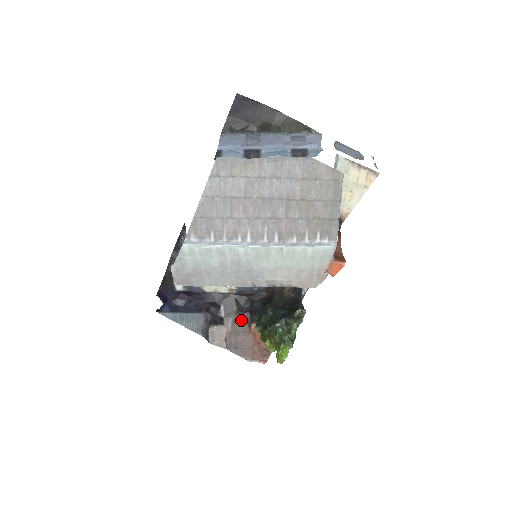
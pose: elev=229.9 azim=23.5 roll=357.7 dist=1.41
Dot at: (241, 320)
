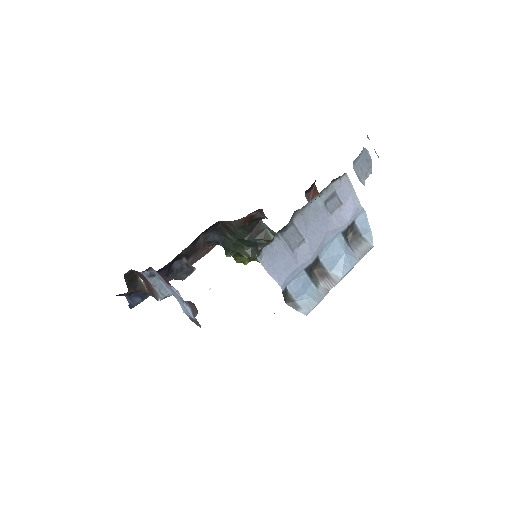
Dot at: (200, 251)
